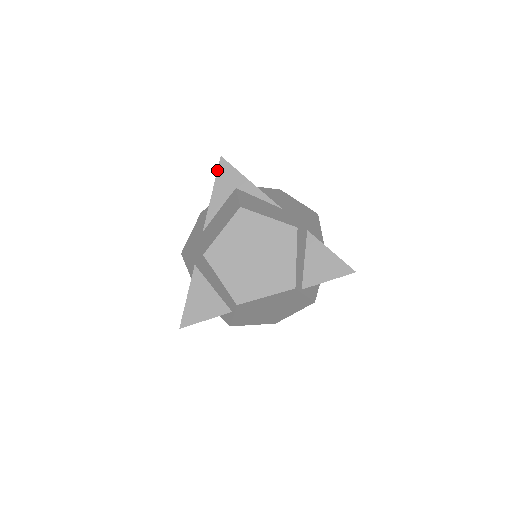
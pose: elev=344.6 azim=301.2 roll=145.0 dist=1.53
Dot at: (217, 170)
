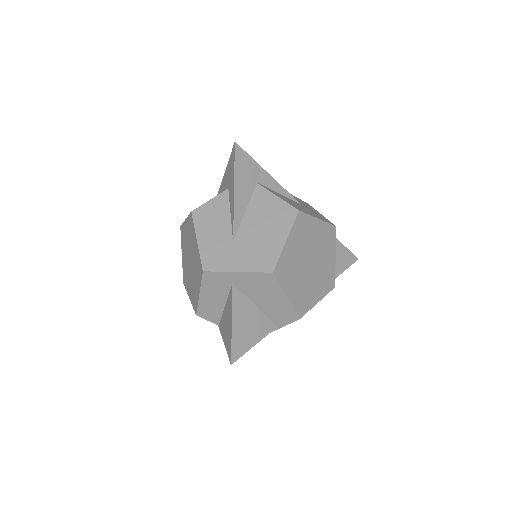
Dot at: (234, 160)
